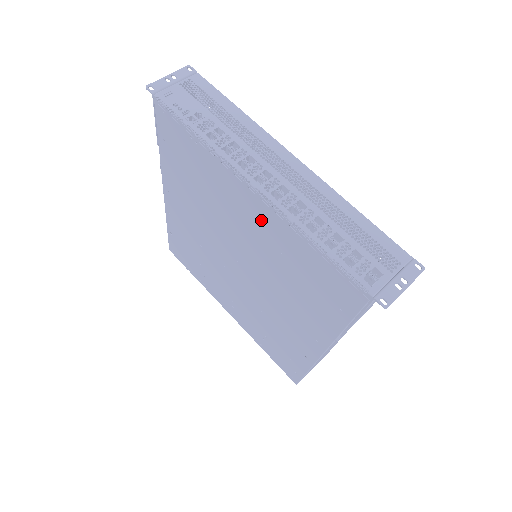
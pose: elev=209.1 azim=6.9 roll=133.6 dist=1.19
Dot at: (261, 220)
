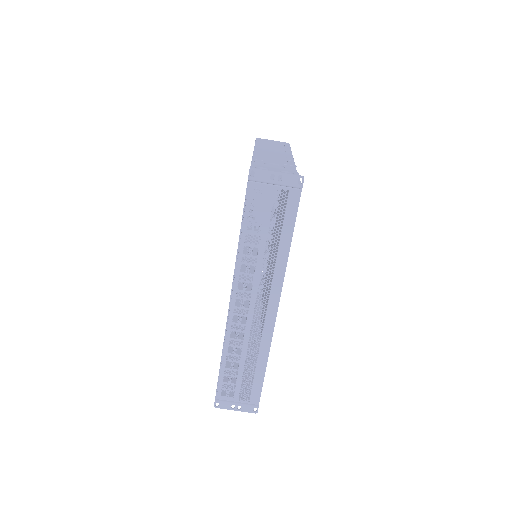
Dot at: occluded
